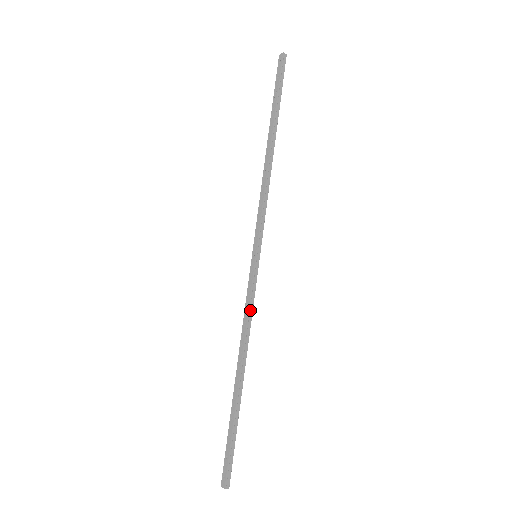
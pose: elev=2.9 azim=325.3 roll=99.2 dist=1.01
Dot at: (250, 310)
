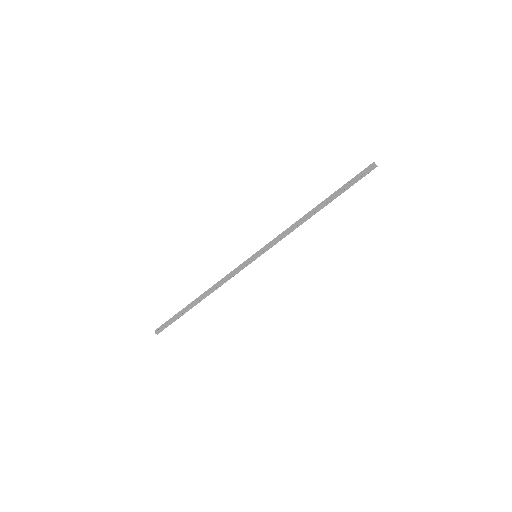
Dot at: (230, 277)
